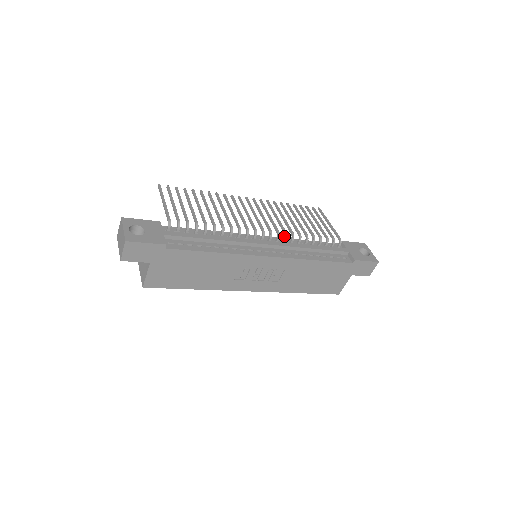
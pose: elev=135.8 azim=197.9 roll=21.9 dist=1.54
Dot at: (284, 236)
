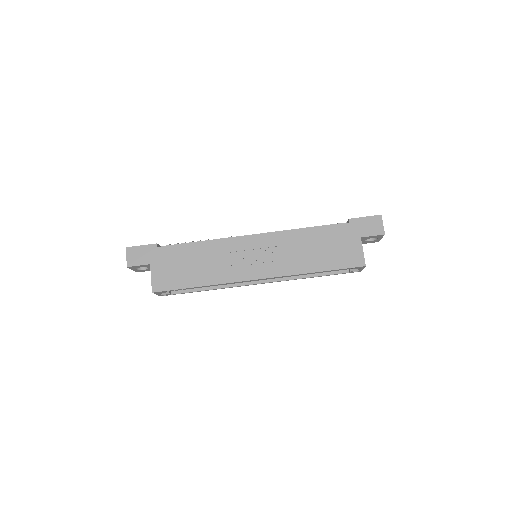
Dot at: occluded
